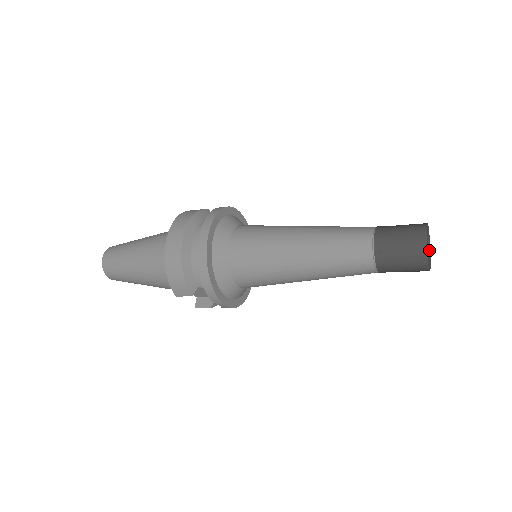
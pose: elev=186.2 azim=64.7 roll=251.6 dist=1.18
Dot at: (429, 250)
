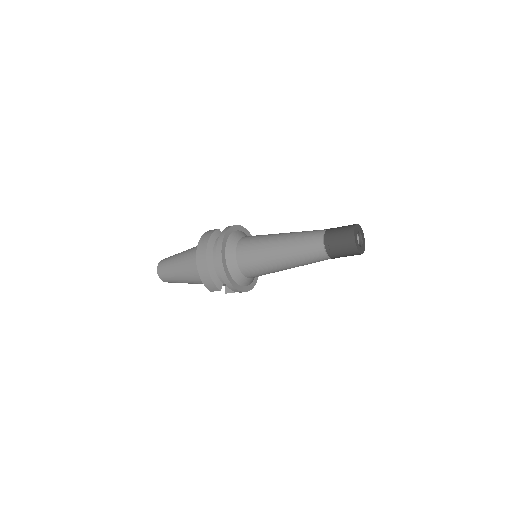
Dot at: (362, 239)
